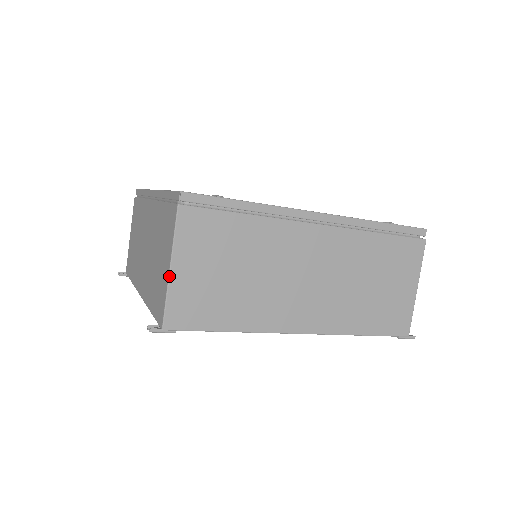
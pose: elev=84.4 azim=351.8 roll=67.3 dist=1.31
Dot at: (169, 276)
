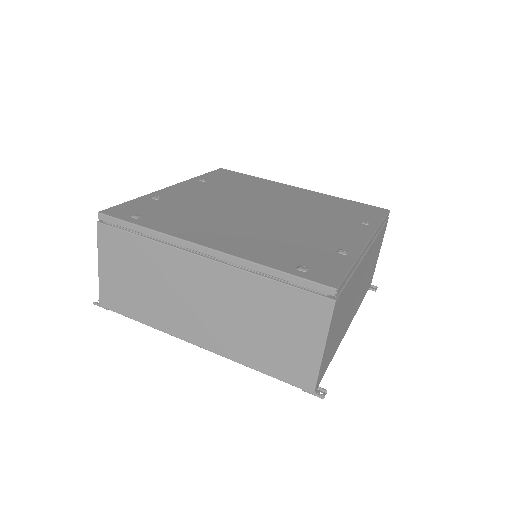
Dot at: (98, 271)
